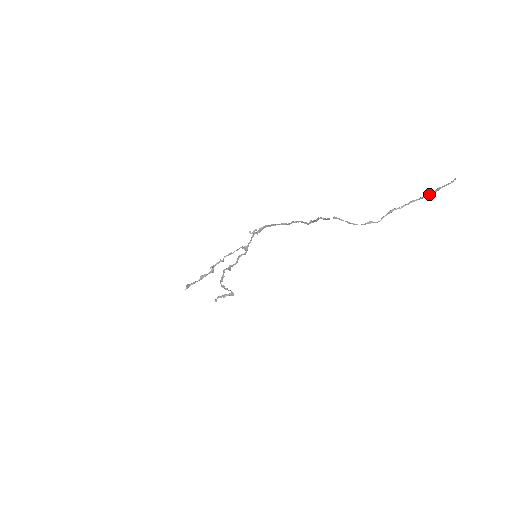
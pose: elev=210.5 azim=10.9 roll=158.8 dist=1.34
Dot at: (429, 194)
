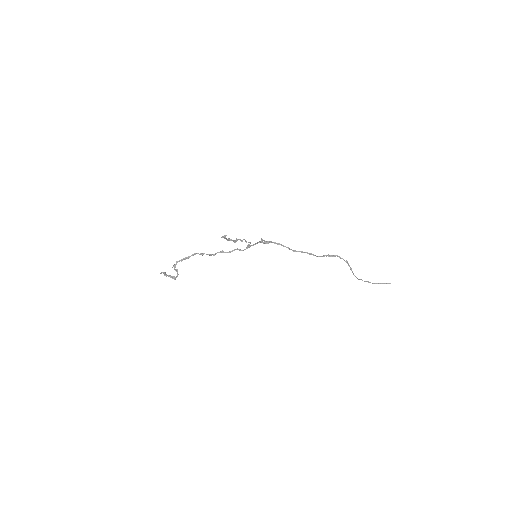
Dot at: (377, 283)
